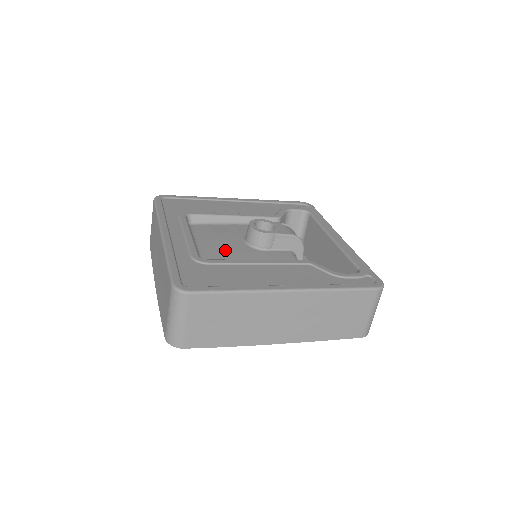
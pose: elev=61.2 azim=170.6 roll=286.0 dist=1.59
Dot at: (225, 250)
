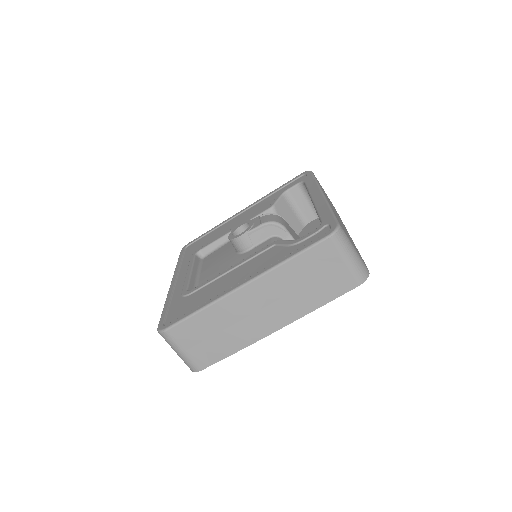
Dot at: (217, 270)
